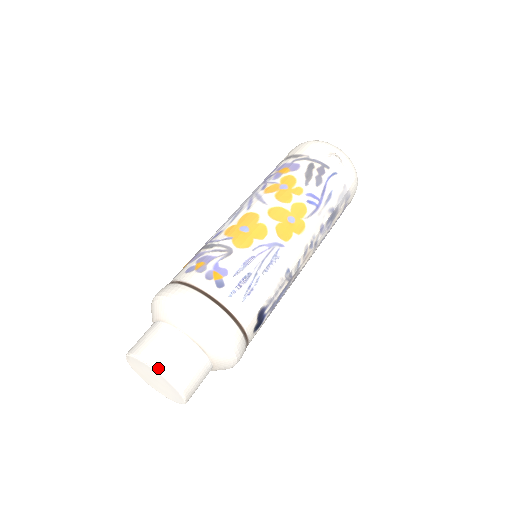
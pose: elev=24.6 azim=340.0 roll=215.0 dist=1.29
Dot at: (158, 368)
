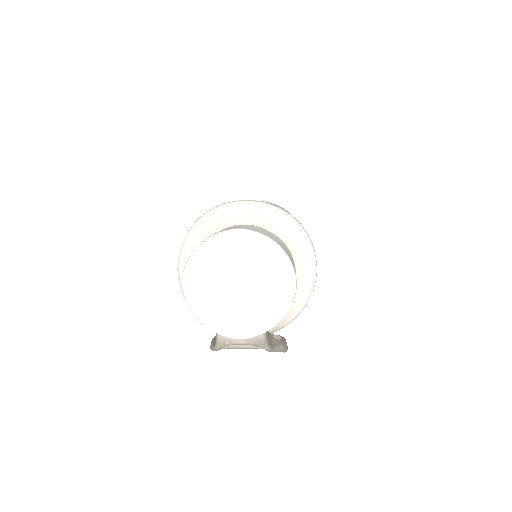
Dot at: (230, 229)
